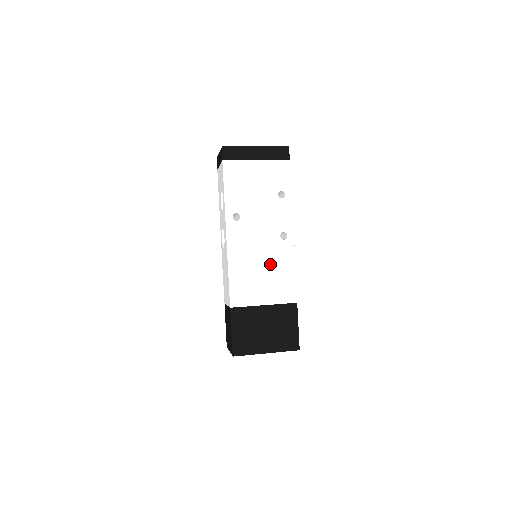
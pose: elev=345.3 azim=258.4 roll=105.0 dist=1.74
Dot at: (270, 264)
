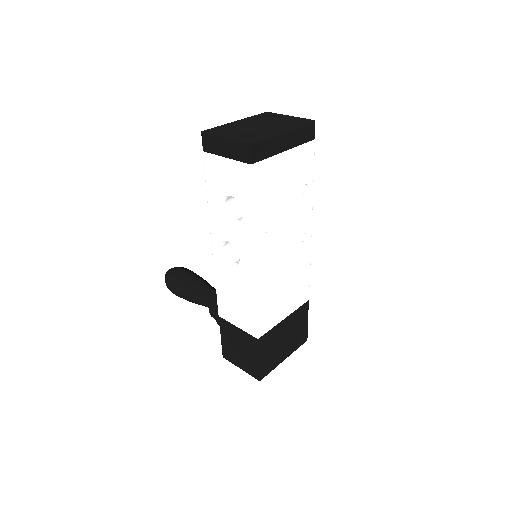
Dot at: (291, 274)
